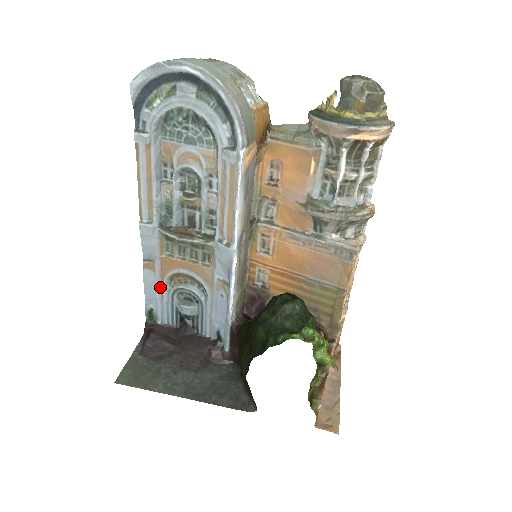
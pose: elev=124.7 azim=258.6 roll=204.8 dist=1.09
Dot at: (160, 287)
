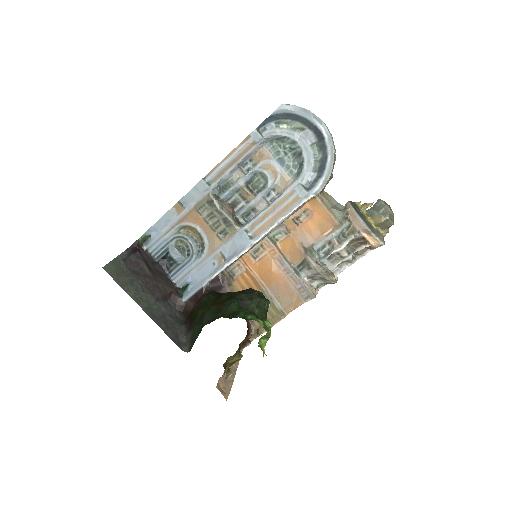
Dot at: (171, 226)
